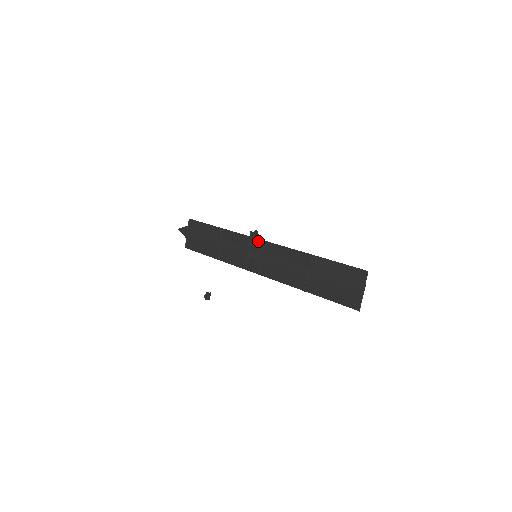
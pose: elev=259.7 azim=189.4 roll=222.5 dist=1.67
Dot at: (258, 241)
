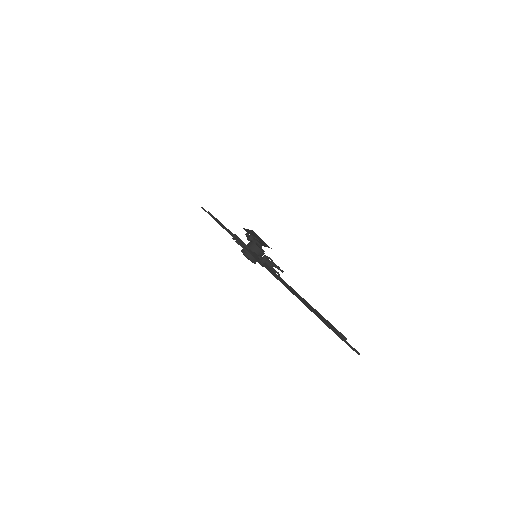
Dot at: occluded
